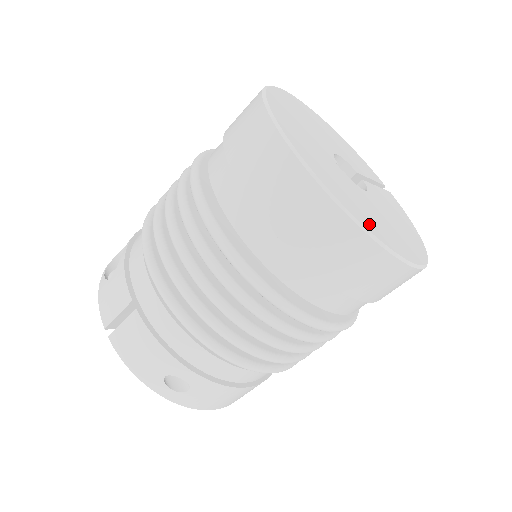
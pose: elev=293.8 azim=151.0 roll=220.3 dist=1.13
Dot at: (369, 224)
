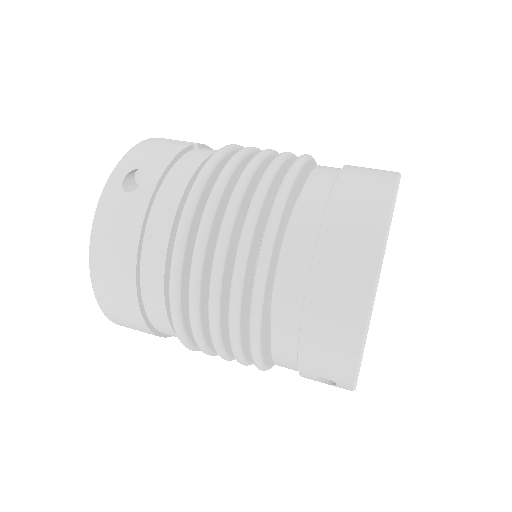
Dot at: occluded
